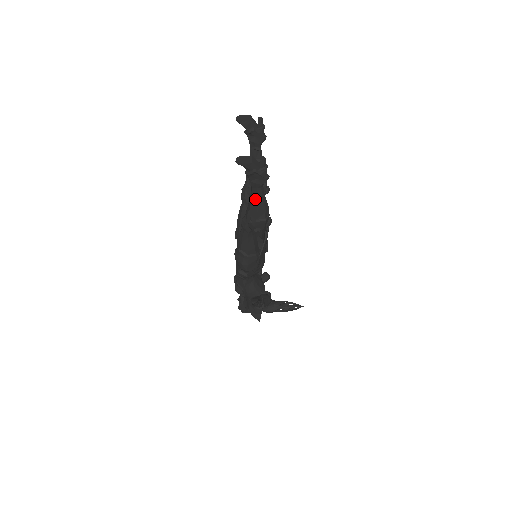
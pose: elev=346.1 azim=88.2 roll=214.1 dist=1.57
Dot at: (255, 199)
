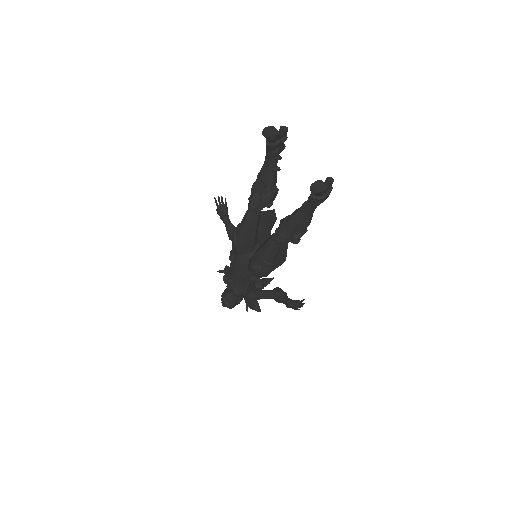
Dot at: (308, 216)
